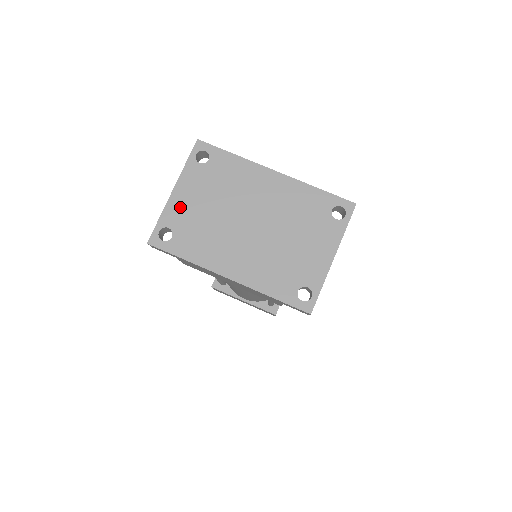
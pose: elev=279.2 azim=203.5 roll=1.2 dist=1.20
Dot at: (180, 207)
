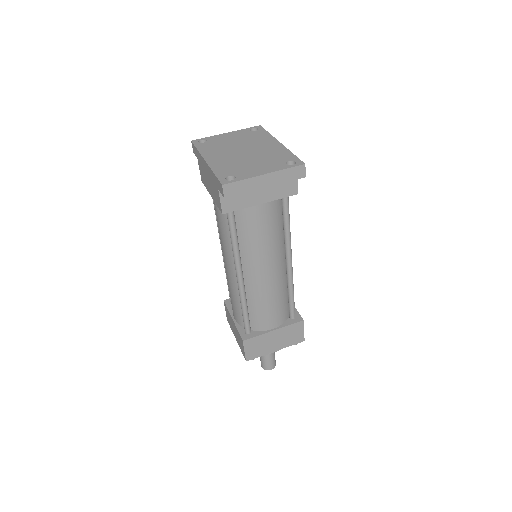
Dot at: (221, 137)
